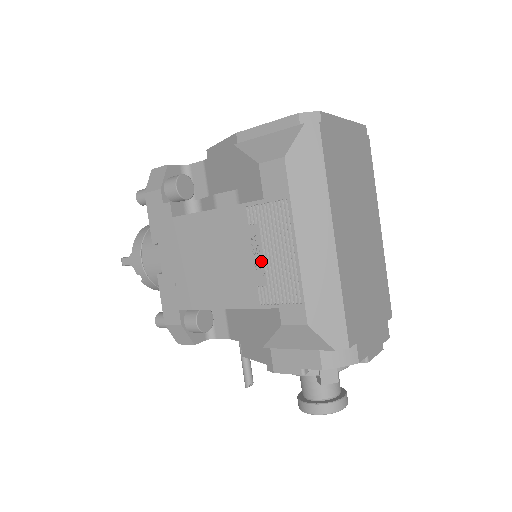
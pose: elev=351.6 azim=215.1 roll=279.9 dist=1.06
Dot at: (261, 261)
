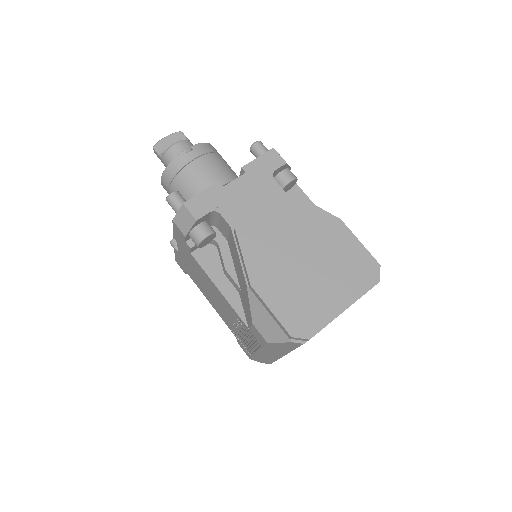
Dot at: (237, 329)
